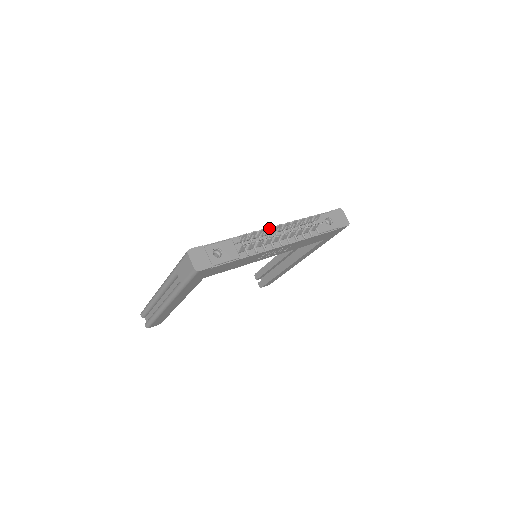
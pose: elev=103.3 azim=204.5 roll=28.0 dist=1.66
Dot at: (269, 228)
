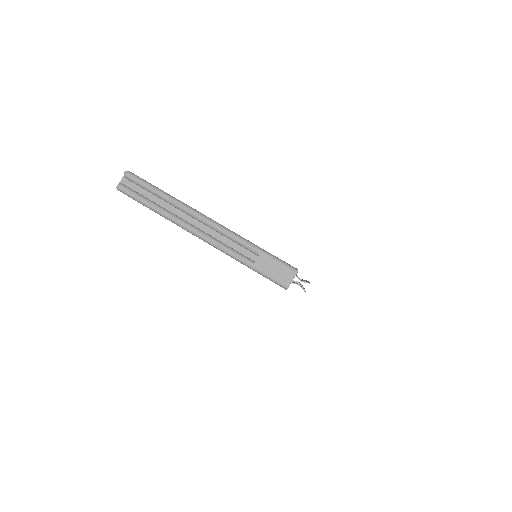
Dot at: occluded
